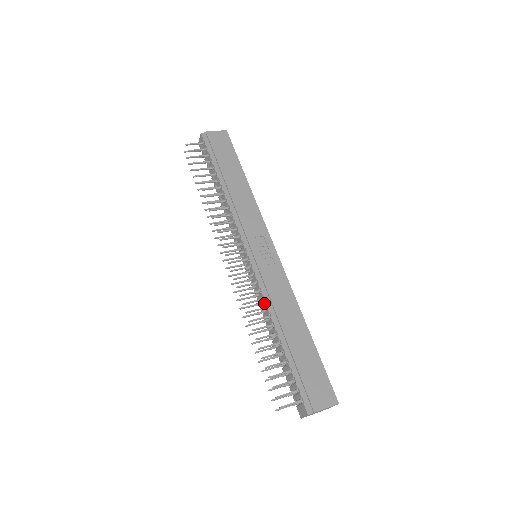
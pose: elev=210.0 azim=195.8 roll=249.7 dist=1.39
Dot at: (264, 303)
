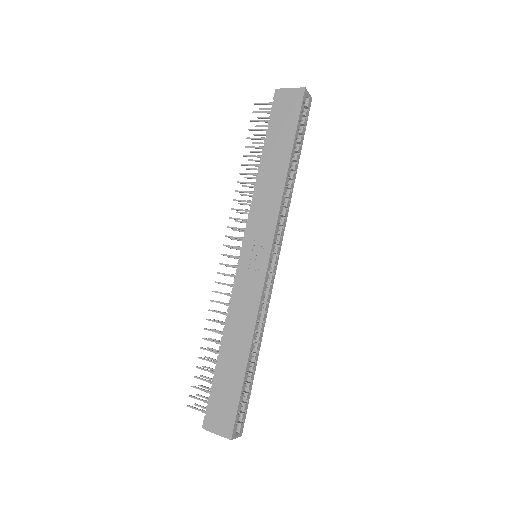
Dot at: (228, 309)
